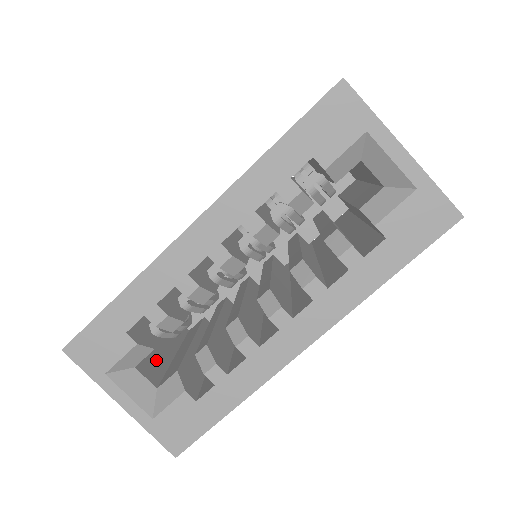
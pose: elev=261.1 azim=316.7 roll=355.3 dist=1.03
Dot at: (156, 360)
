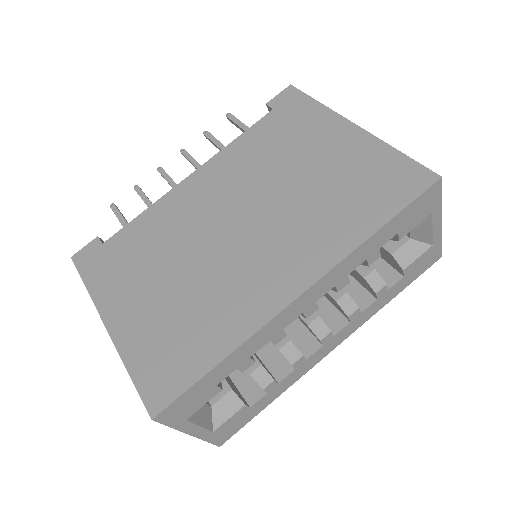
Dot at: occluded
